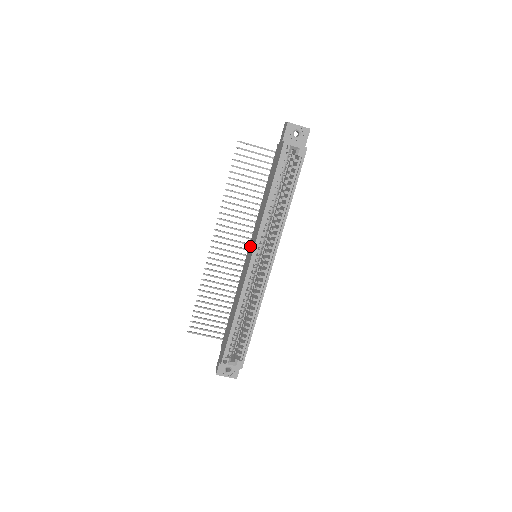
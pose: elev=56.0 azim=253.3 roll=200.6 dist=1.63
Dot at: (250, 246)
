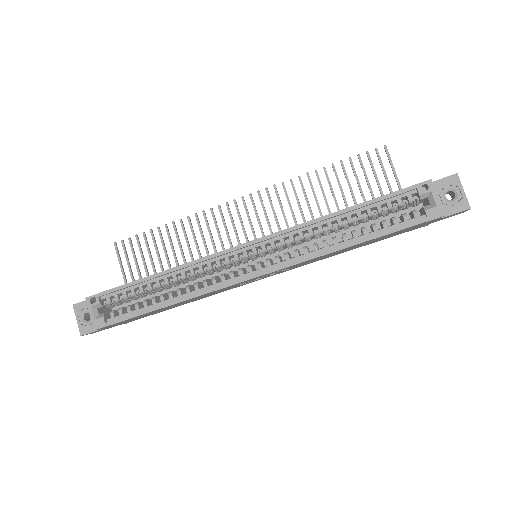
Dot at: occluded
